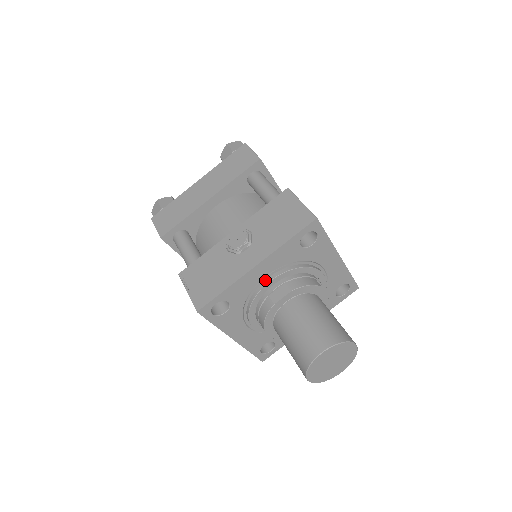
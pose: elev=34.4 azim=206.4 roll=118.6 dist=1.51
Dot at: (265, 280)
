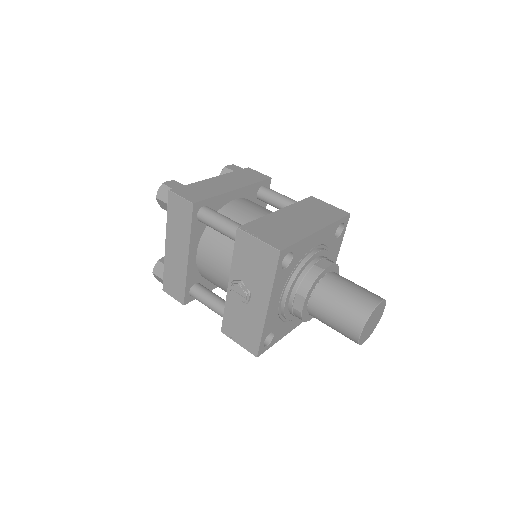
Dot at: (281, 302)
